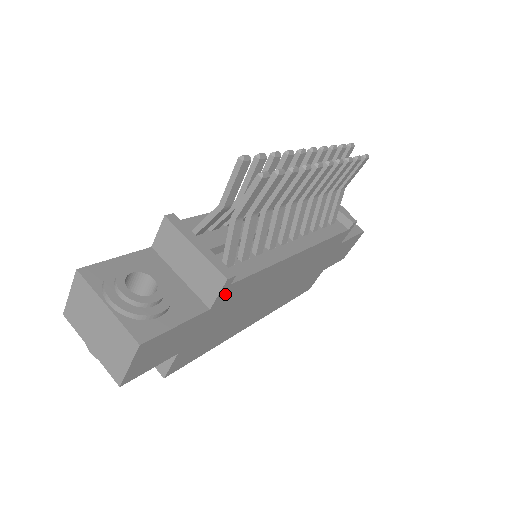
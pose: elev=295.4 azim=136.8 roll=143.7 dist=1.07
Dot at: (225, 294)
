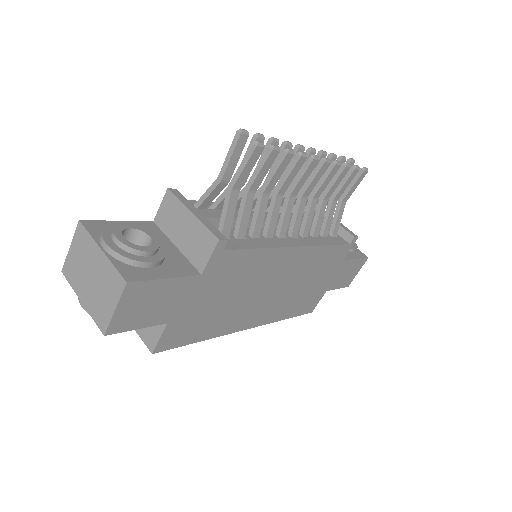
Dot at: (217, 261)
